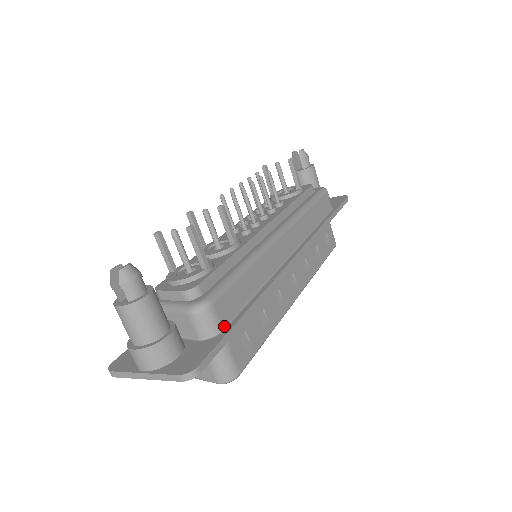
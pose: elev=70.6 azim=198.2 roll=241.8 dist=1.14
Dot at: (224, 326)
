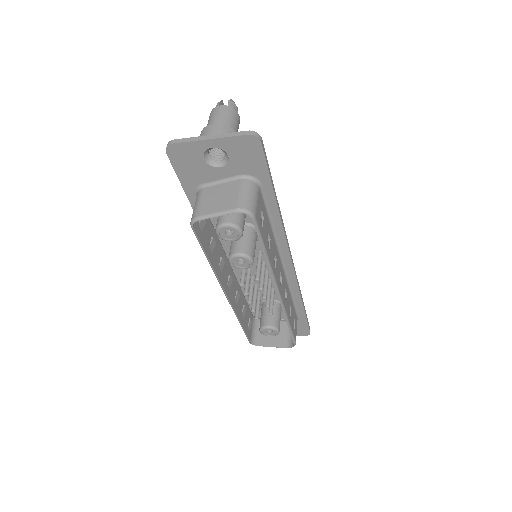
Dot at: occluded
